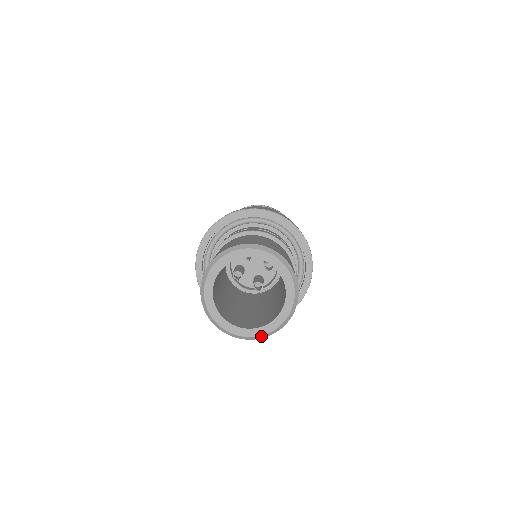
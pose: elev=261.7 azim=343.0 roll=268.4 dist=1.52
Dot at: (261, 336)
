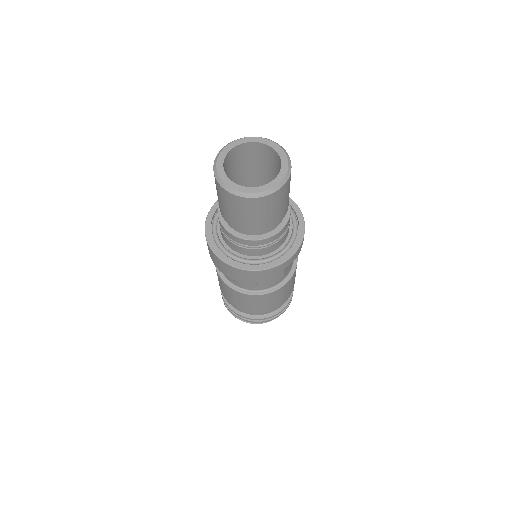
Dot at: (284, 179)
